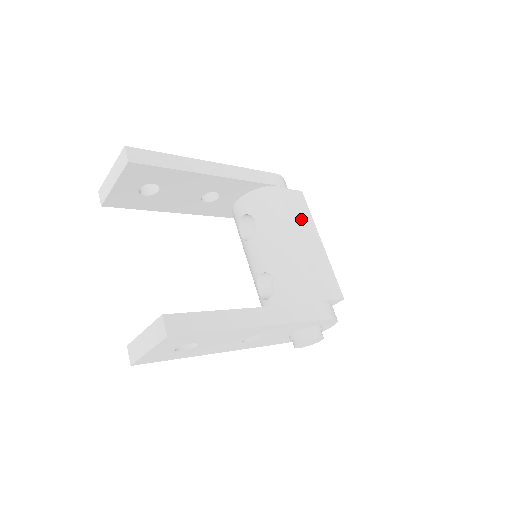
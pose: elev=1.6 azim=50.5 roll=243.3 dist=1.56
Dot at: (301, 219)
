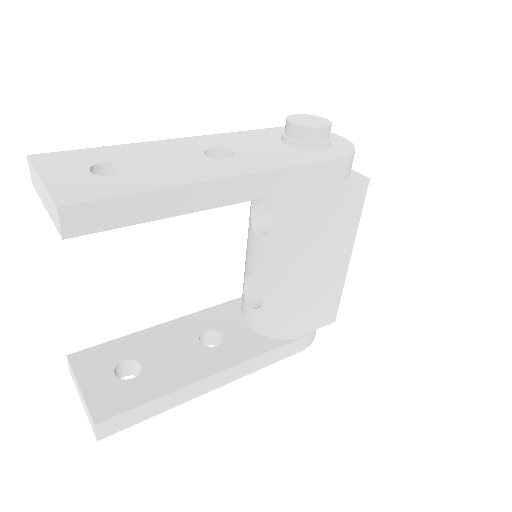
Dot at: (339, 232)
